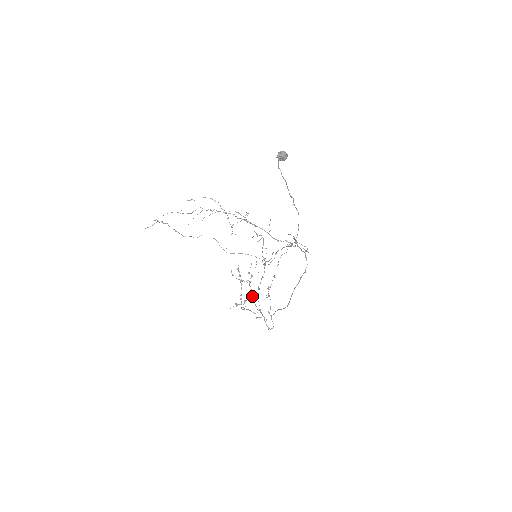
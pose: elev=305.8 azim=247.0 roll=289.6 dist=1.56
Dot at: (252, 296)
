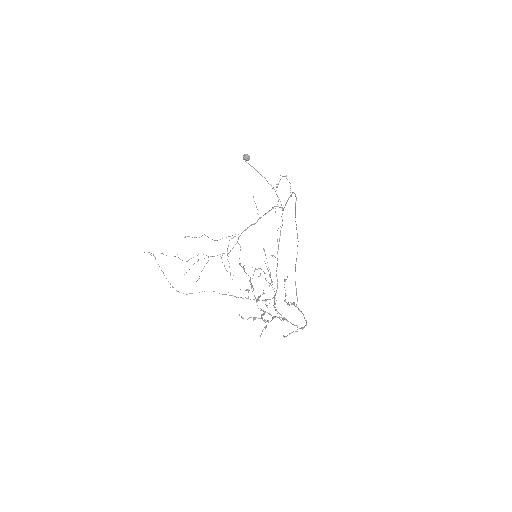
Dot at: (270, 321)
